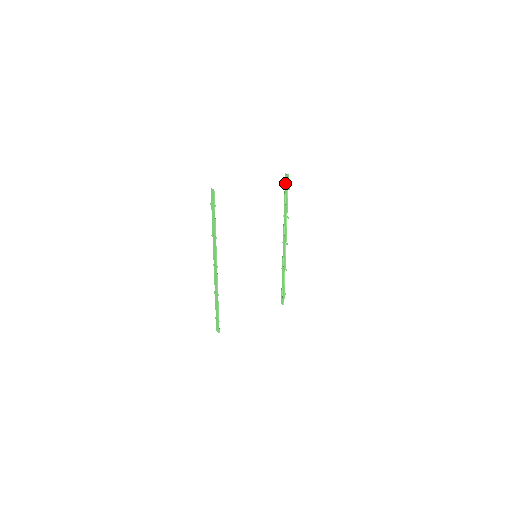
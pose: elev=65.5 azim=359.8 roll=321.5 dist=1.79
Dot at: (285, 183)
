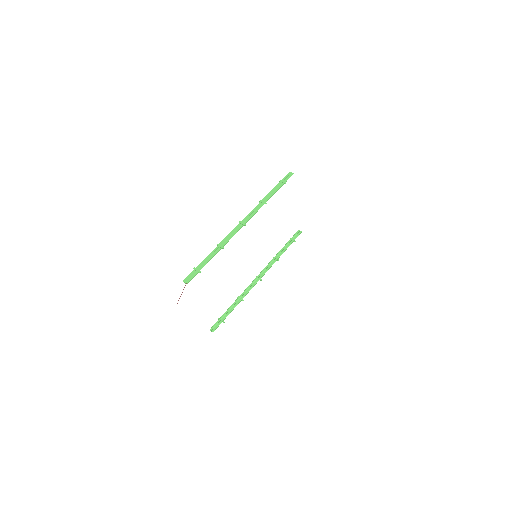
Dot at: (294, 236)
